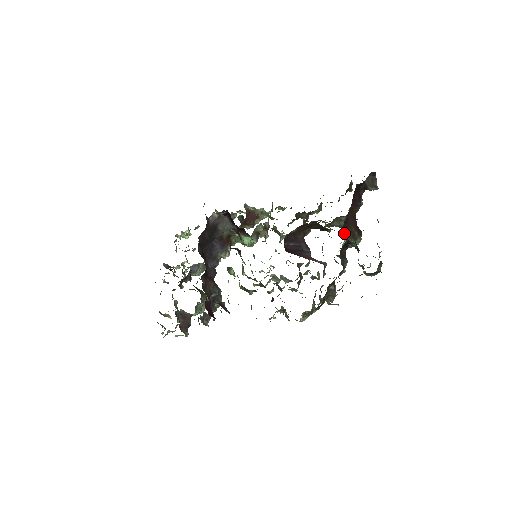
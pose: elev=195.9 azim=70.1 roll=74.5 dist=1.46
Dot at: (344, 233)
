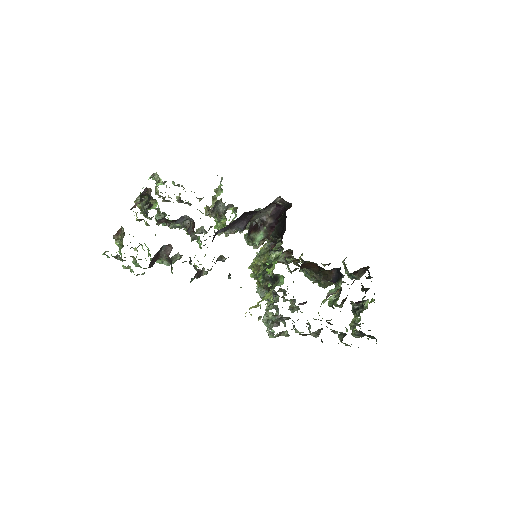
Dot at: occluded
